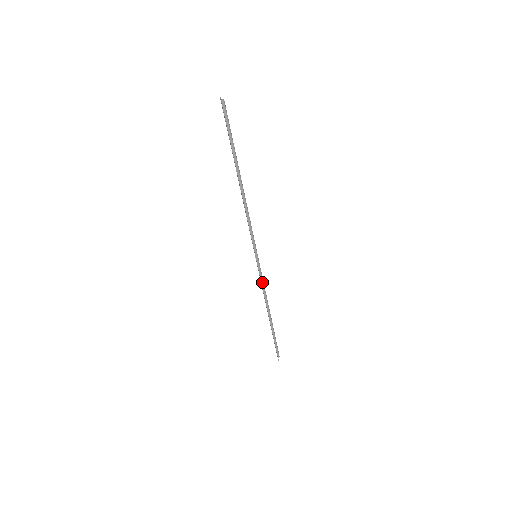
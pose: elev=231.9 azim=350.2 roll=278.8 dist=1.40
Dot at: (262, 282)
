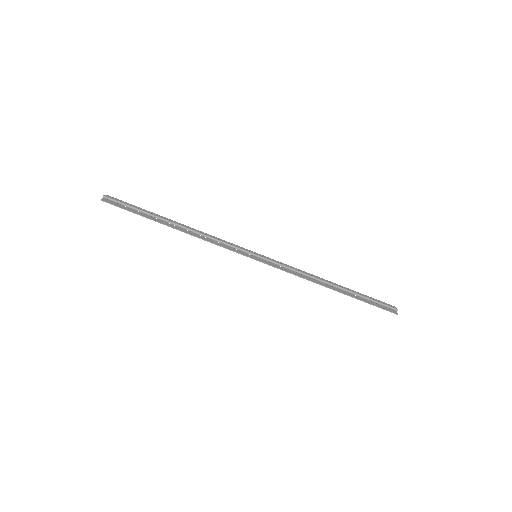
Dot at: (288, 269)
